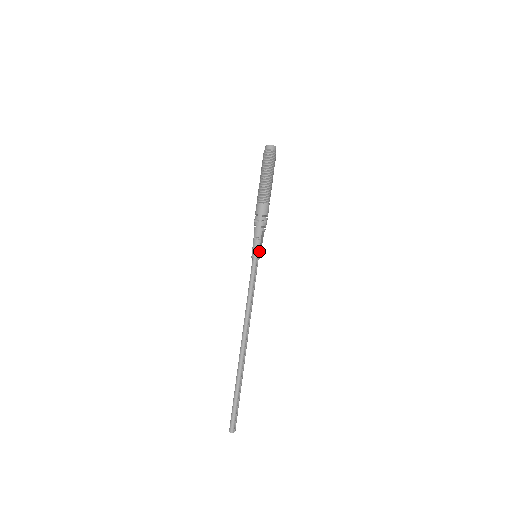
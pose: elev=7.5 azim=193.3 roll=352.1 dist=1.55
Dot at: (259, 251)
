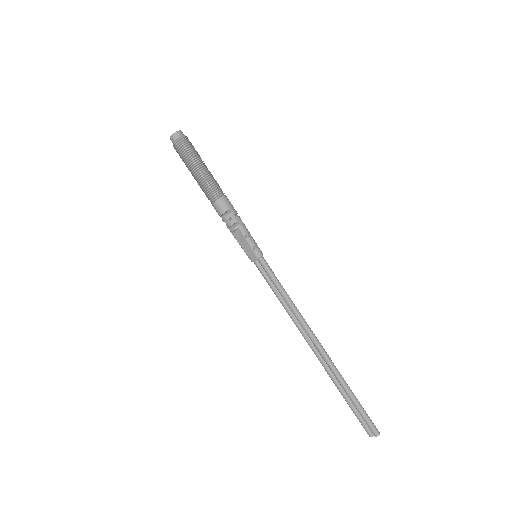
Dot at: (258, 247)
